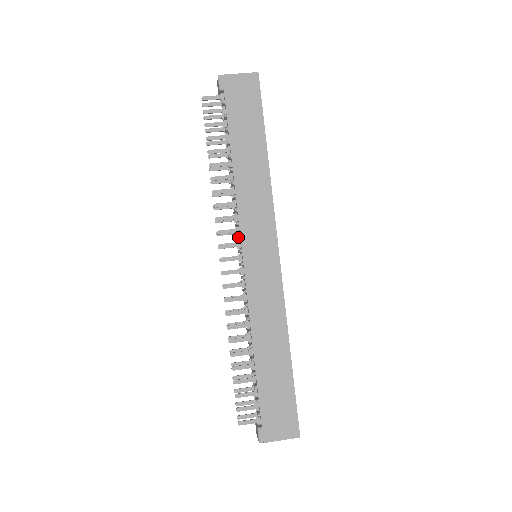
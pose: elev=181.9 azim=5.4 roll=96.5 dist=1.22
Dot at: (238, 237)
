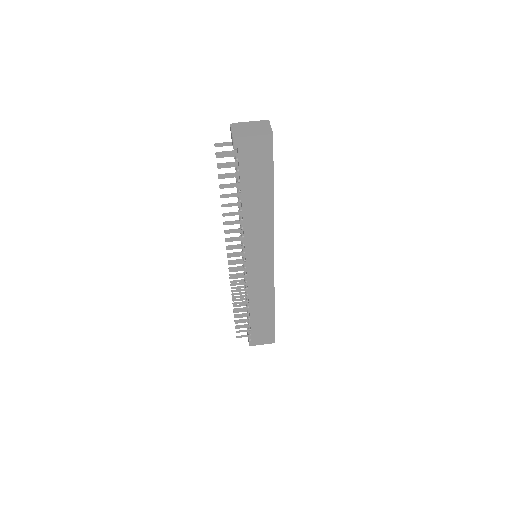
Dot at: (243, 254)
